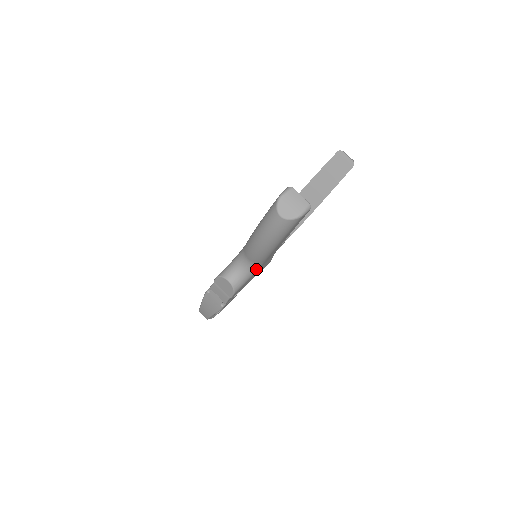
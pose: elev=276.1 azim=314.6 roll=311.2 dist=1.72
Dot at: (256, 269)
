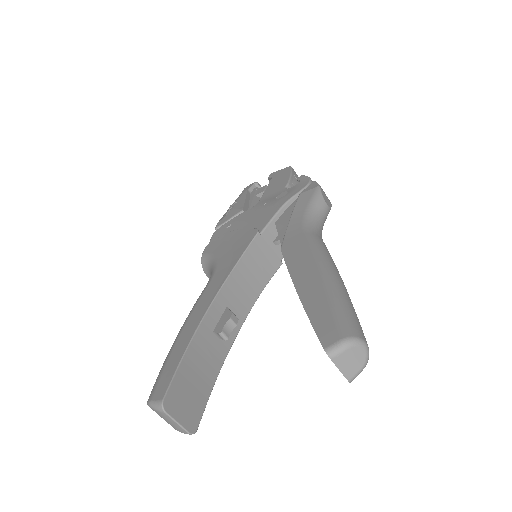
Dot at: occluded
